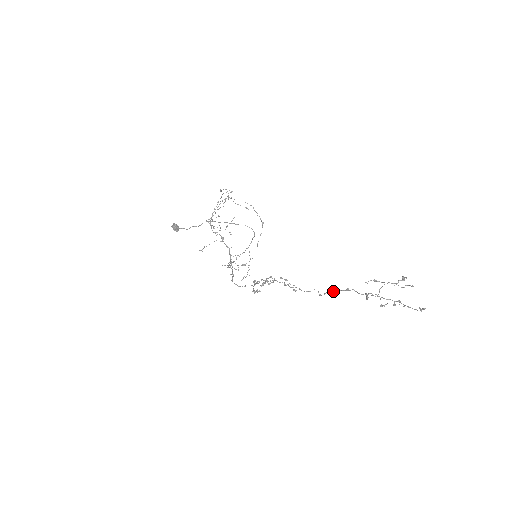
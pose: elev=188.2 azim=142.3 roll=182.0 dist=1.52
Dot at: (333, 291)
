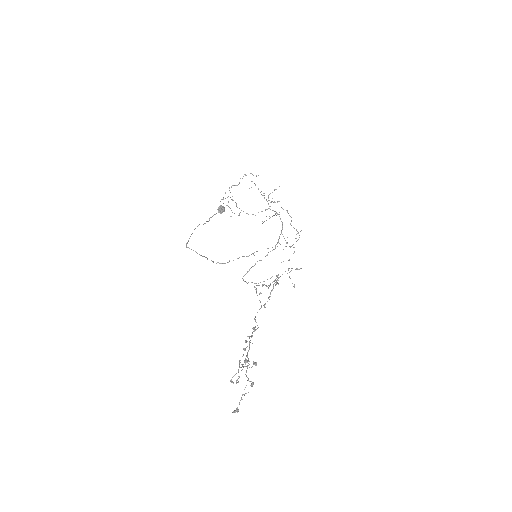
Dot at: (252, 332)
